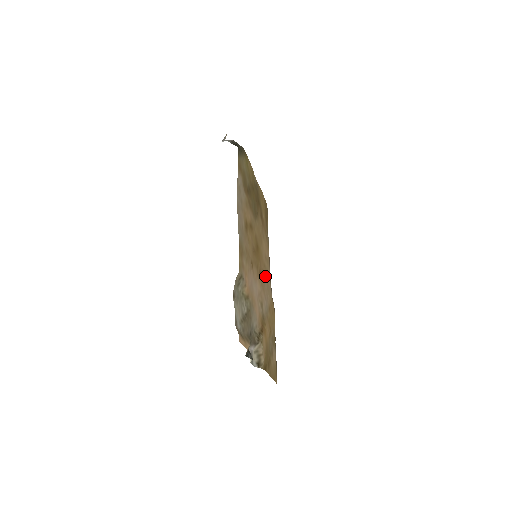
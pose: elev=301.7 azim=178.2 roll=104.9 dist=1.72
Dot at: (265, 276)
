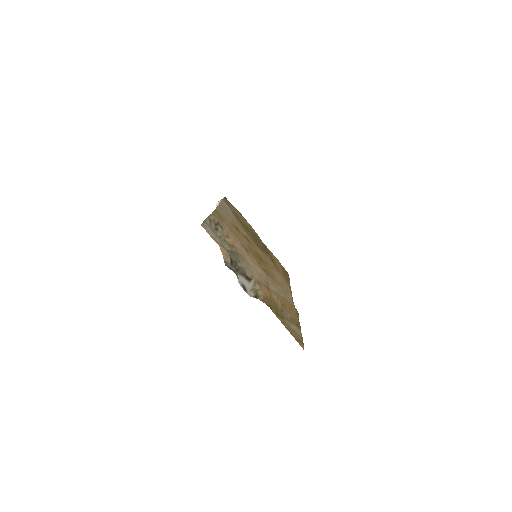
Dot at: (278, 285)
